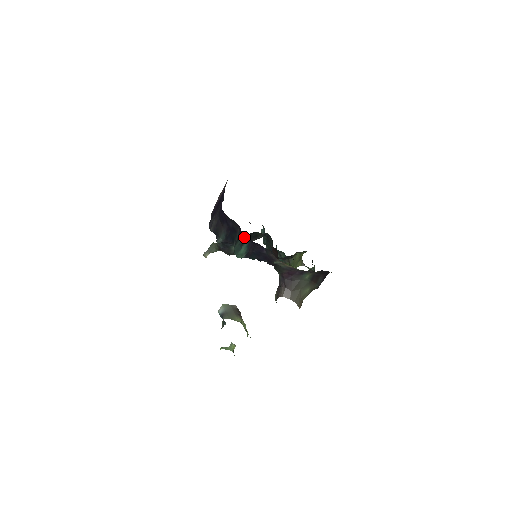
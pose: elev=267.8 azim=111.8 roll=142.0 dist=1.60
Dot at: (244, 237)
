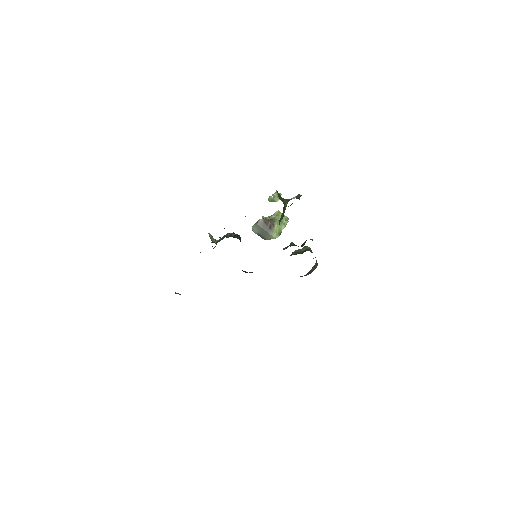
Dot at: occluded
